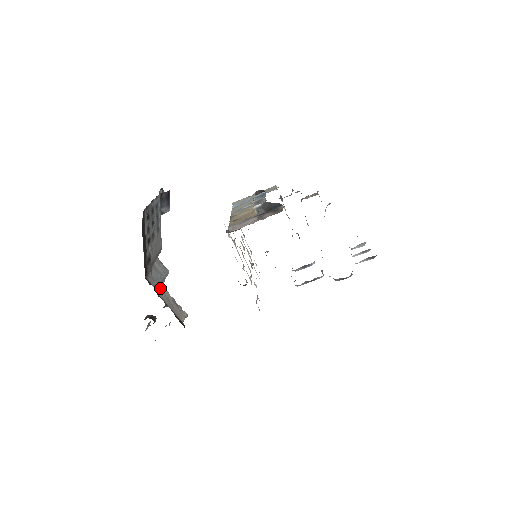
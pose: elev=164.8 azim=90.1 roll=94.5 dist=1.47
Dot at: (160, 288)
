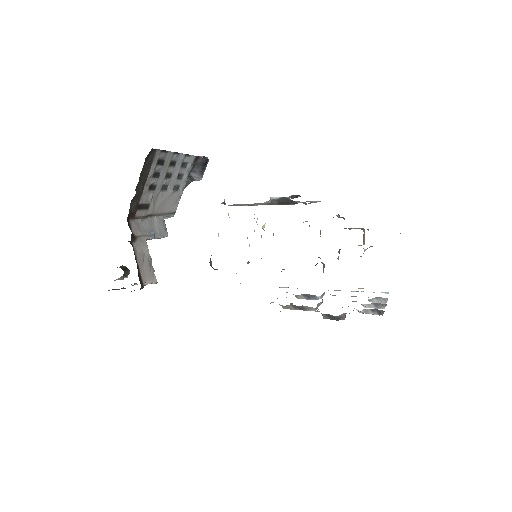
Dot at: (141, 239)
